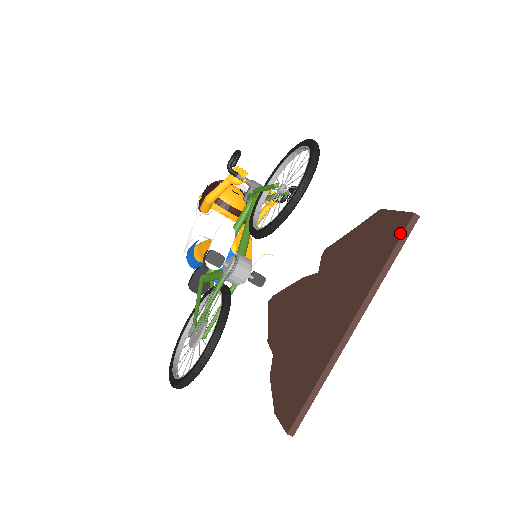
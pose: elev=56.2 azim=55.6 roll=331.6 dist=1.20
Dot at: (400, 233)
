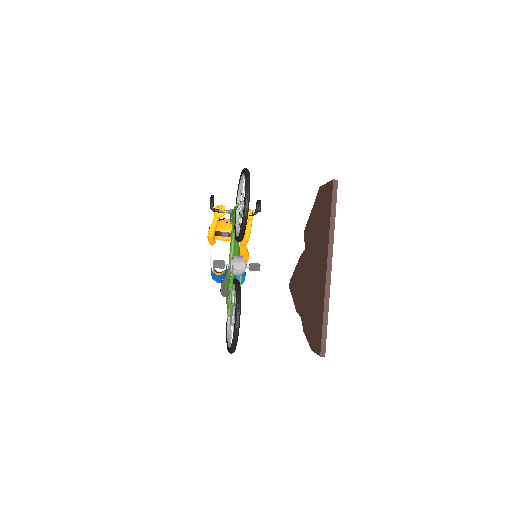
Dot at: (331, 196)
